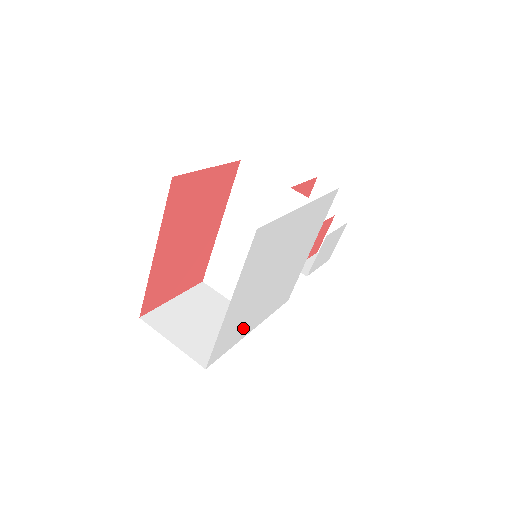
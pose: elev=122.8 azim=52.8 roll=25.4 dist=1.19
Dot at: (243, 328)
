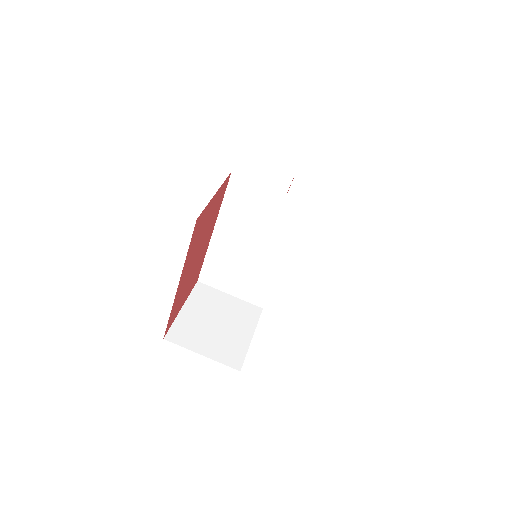
Dot at: occluded
